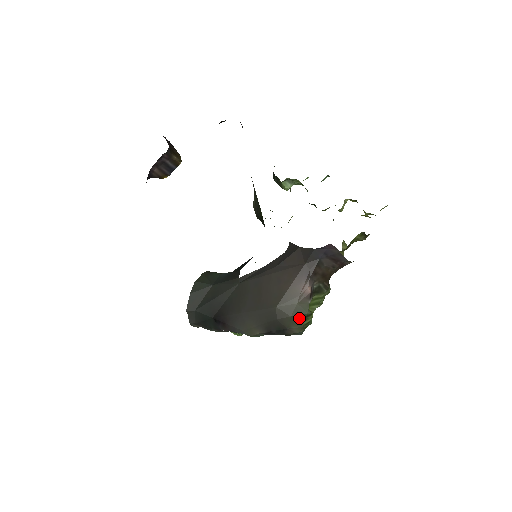
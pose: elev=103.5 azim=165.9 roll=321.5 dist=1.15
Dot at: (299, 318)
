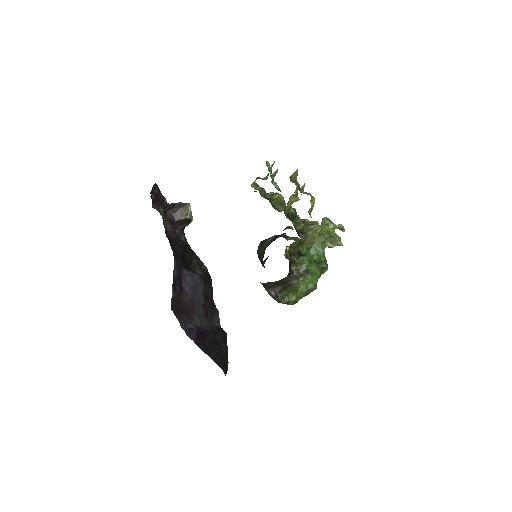
Dot at: occluded
